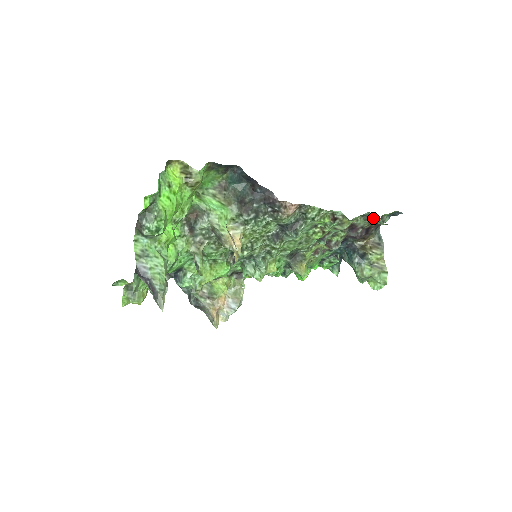
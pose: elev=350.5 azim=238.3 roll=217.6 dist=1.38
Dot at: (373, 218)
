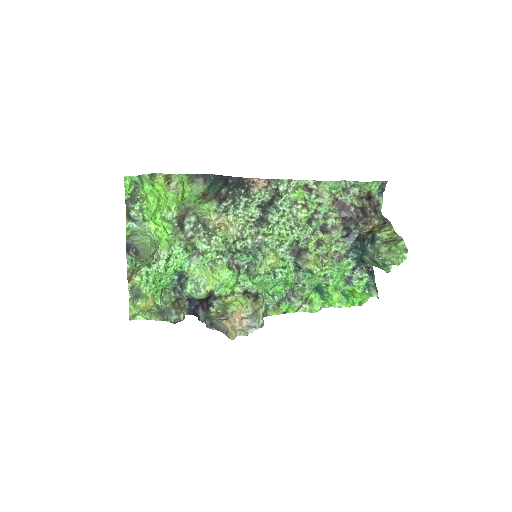
Dot at: (355, 188)
